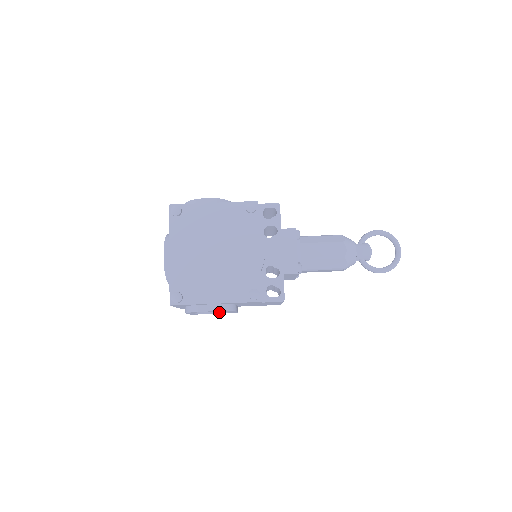
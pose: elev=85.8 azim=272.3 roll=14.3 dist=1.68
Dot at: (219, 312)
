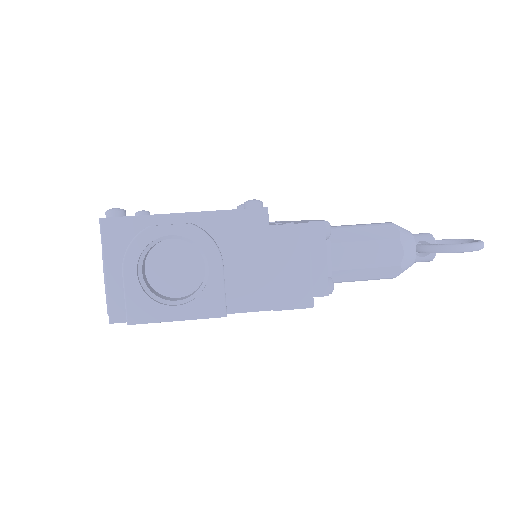
Dot at: (188, 302)
